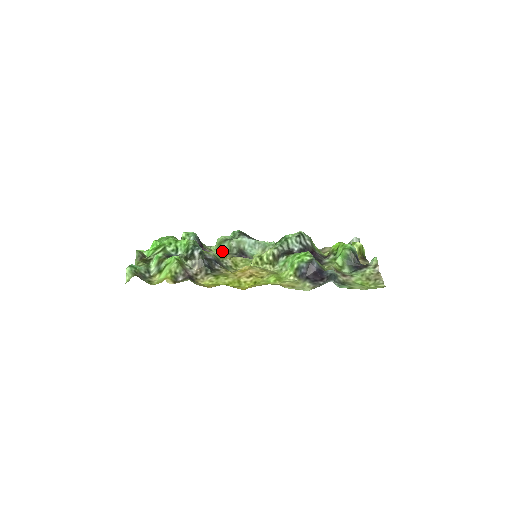
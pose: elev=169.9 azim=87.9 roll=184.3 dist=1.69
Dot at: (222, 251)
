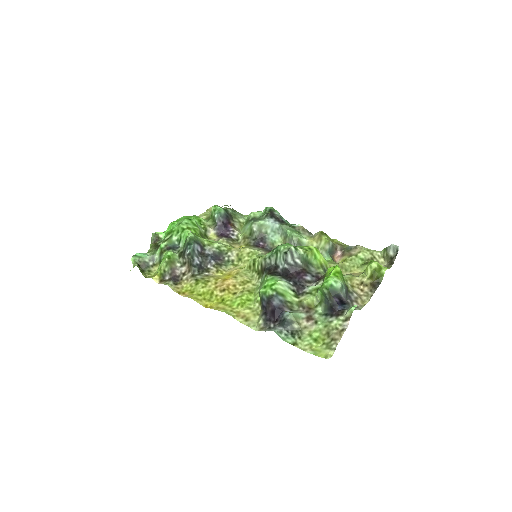
Dot at: (244, 233)
